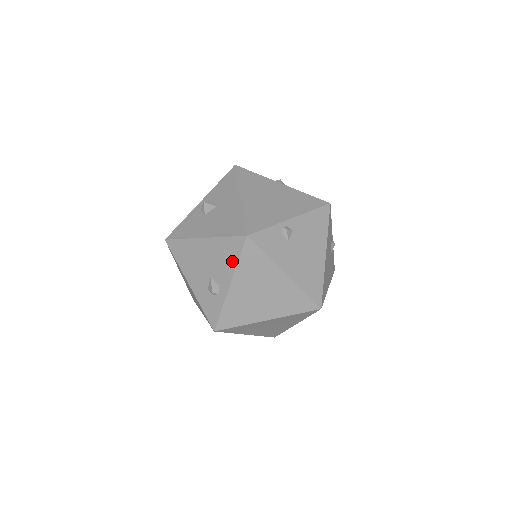
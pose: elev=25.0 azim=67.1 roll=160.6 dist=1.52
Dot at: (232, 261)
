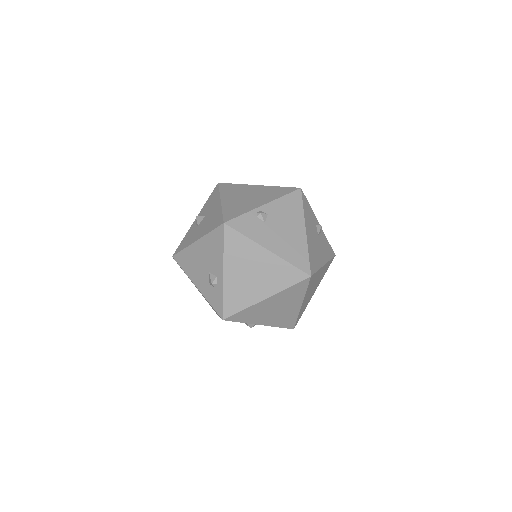
Dot at: (219, 250)
